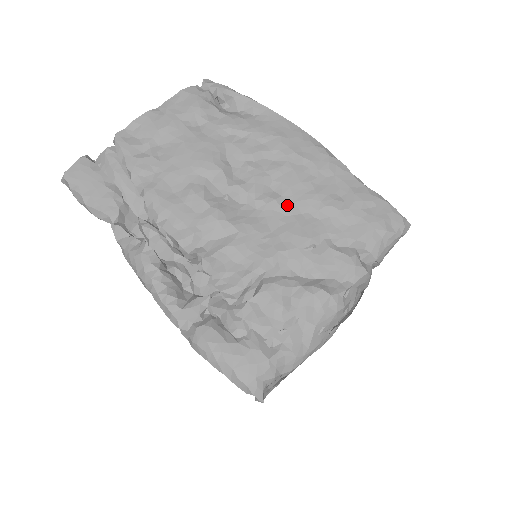
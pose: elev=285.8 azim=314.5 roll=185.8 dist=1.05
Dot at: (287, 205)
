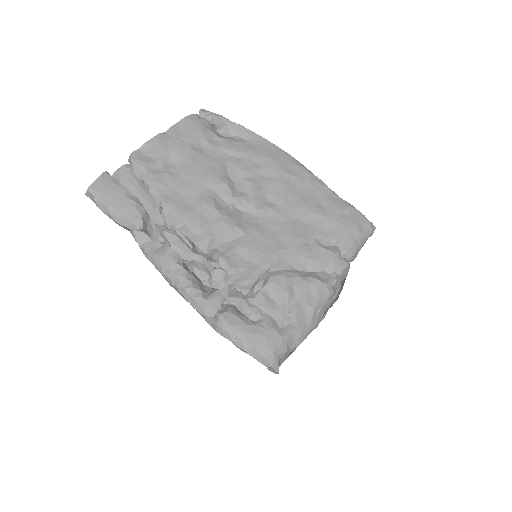
Dot at: (281, 213)
